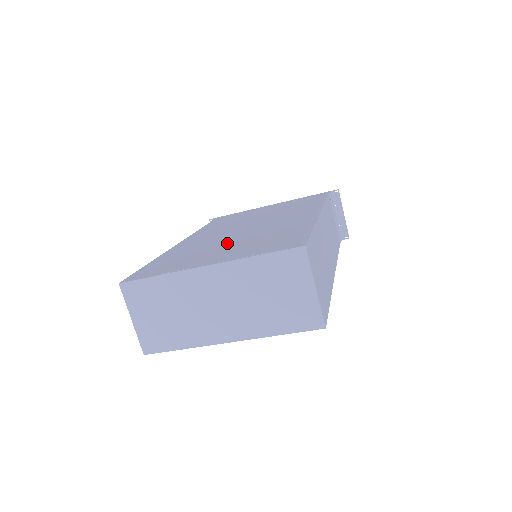
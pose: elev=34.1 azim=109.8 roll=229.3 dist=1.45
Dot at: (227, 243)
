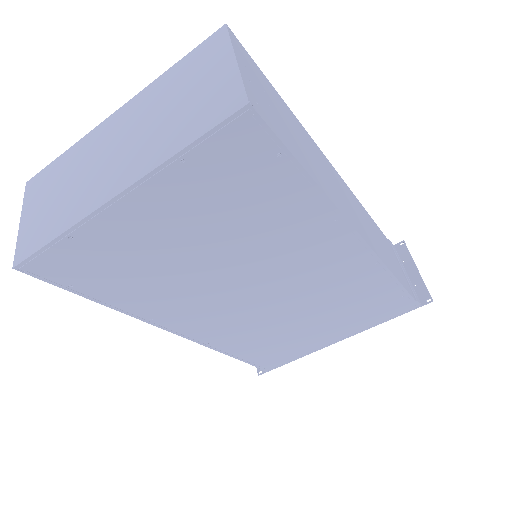
Dot at: occluded
